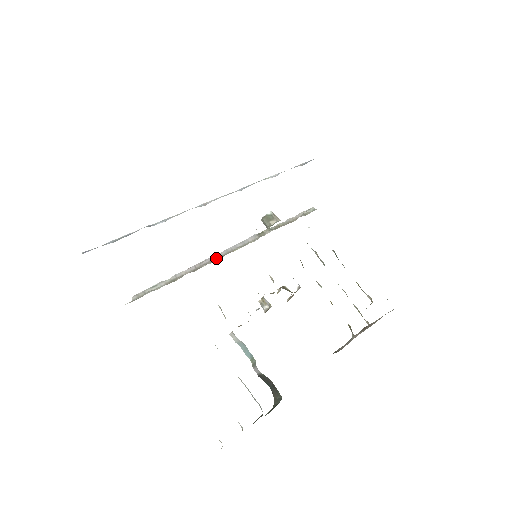
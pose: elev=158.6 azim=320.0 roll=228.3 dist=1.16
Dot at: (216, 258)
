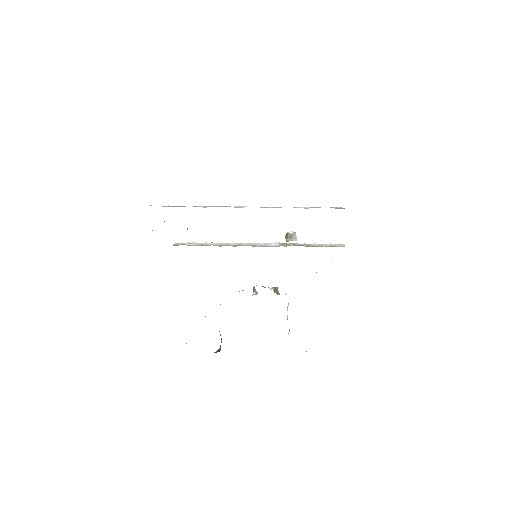
Dot at: (240, 245)
